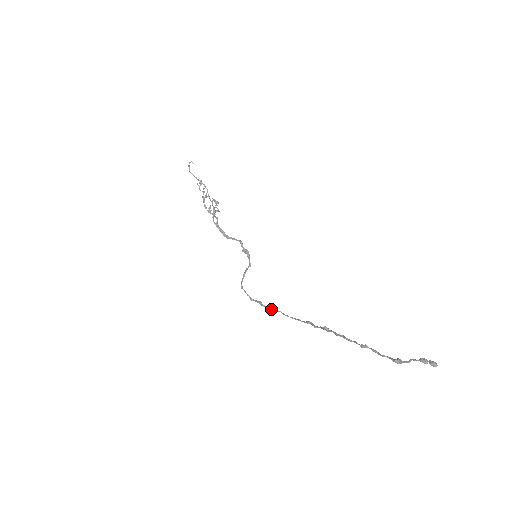
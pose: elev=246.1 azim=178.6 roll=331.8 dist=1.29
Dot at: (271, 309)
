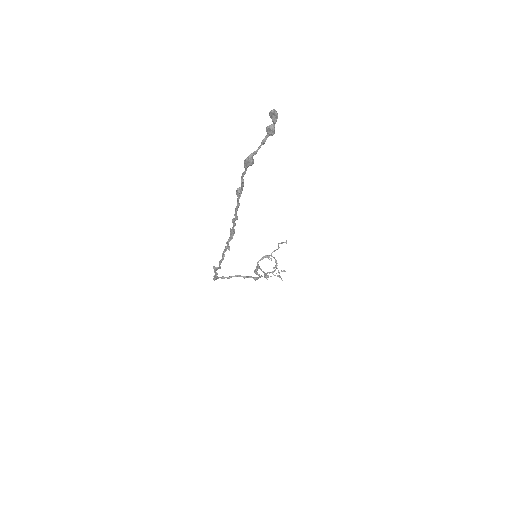
Dot at: (216, 269)
